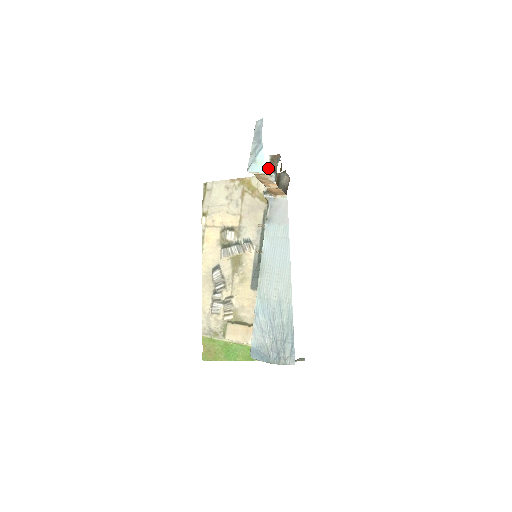
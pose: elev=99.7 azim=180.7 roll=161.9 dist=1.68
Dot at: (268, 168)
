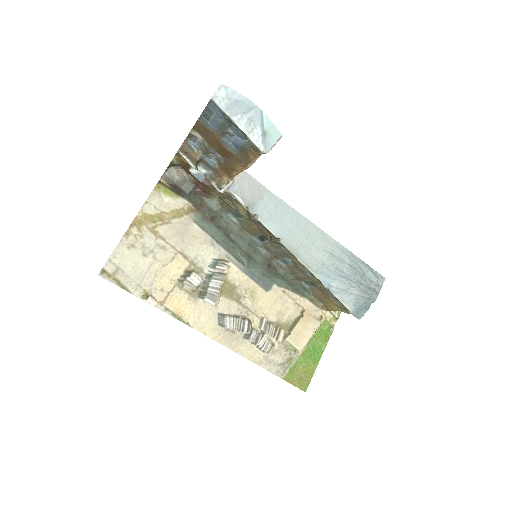
Dot at: (193, 164)
